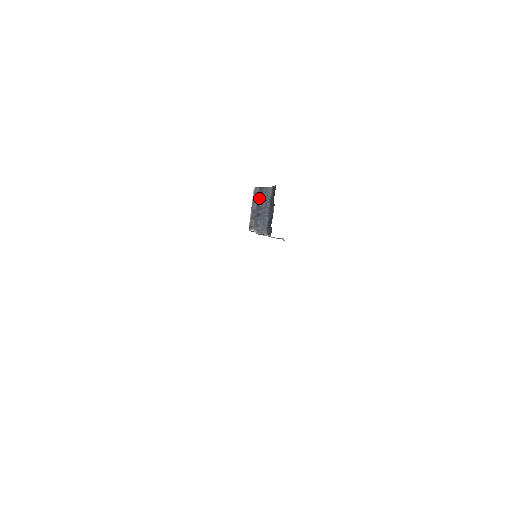
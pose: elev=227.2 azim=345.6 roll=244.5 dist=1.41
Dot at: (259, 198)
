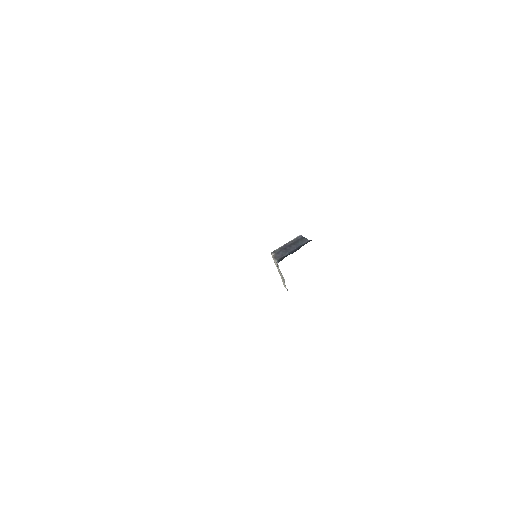
Dot at: (296, 241)
